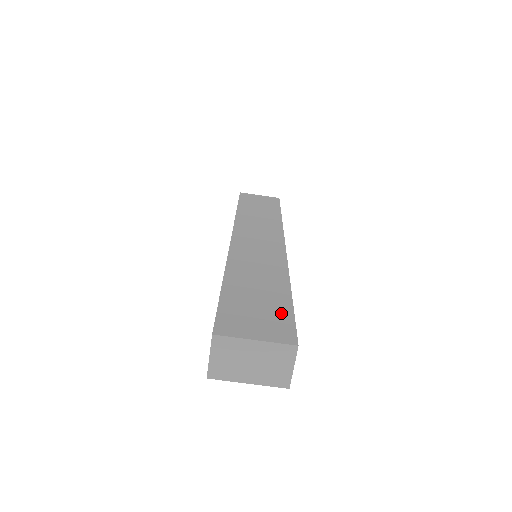
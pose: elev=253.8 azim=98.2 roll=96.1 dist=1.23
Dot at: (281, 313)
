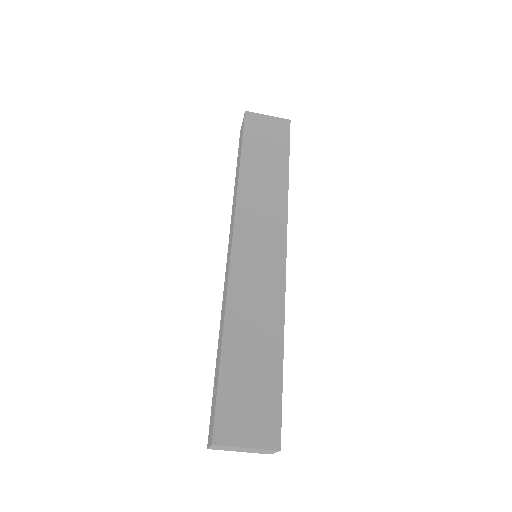
Dot at: (271, 399)
